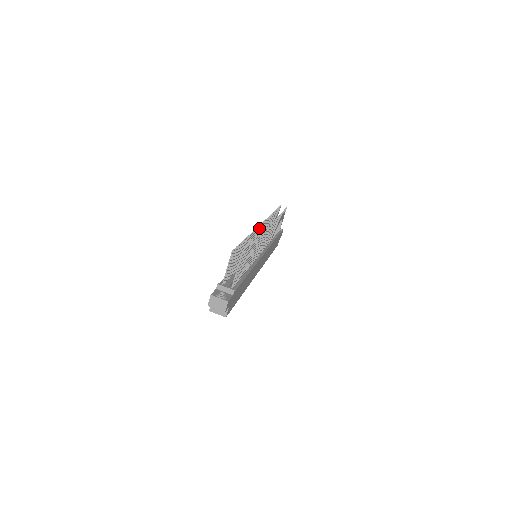
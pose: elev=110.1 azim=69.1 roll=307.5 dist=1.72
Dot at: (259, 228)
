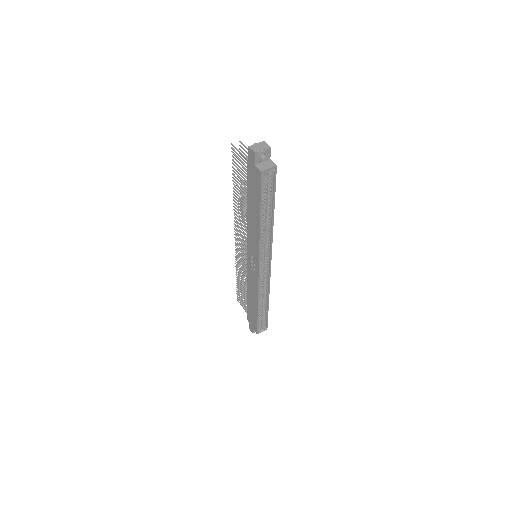
Dot at: (236, 231)
